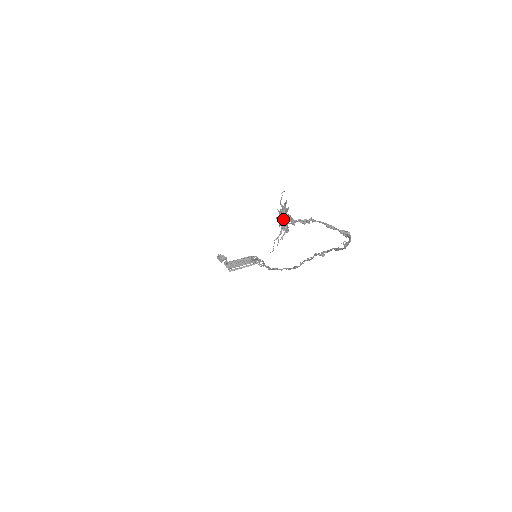
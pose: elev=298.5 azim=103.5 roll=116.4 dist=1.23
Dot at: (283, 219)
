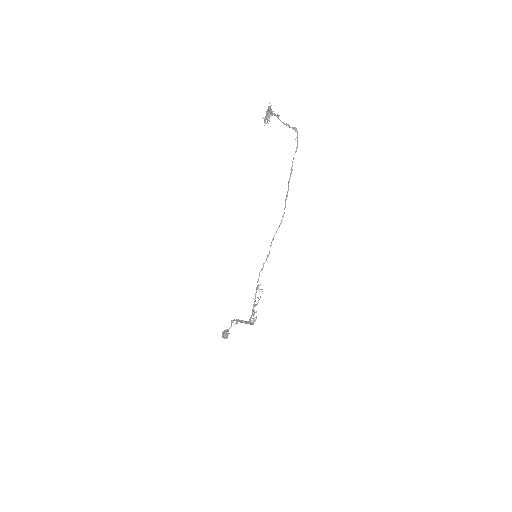
Dot at: (268, 108)
